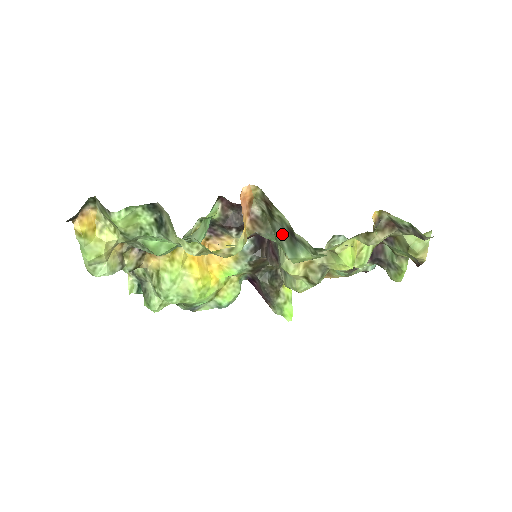
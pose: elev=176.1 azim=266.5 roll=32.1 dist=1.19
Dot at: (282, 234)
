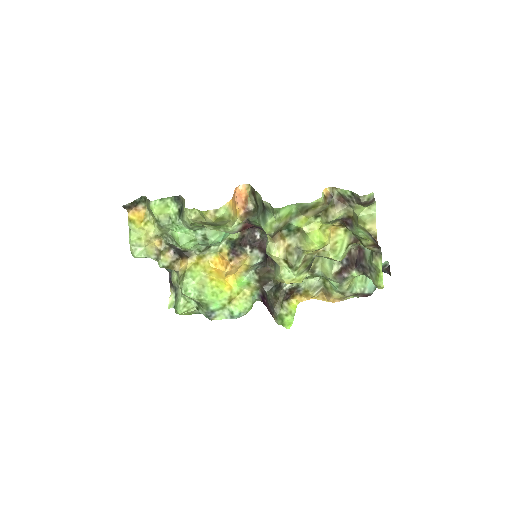
Dot at: (260, 211)
